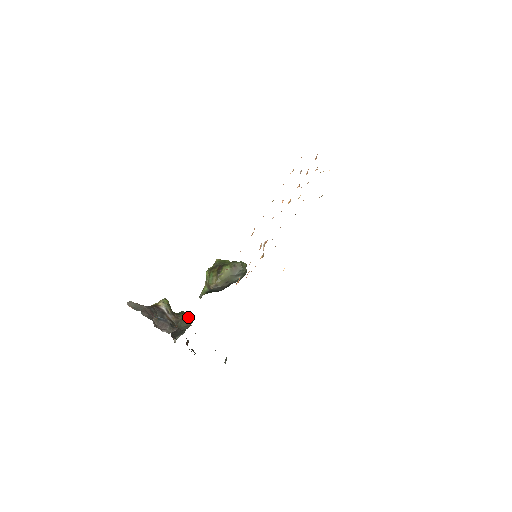
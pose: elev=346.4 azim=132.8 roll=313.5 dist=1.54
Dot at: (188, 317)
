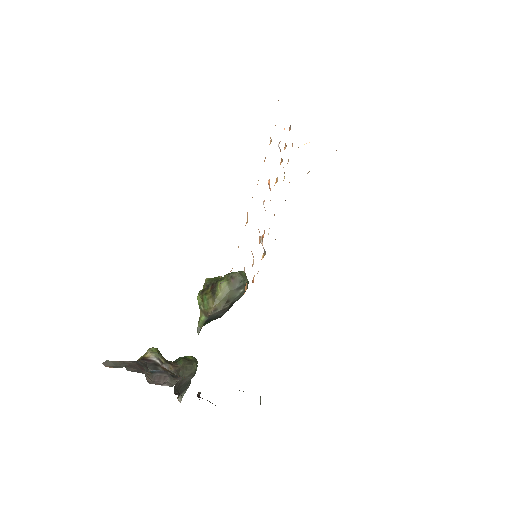
Dot at: (190, 362)
